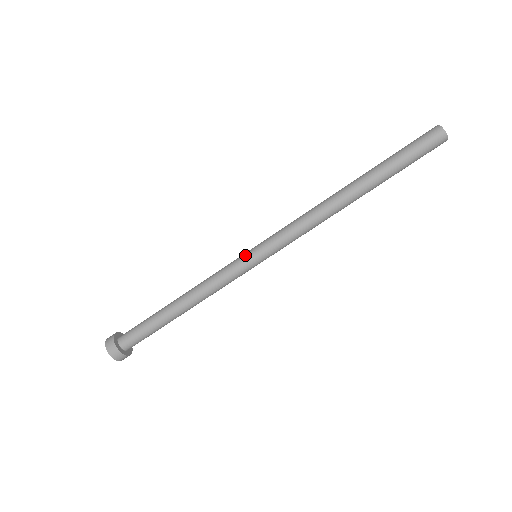
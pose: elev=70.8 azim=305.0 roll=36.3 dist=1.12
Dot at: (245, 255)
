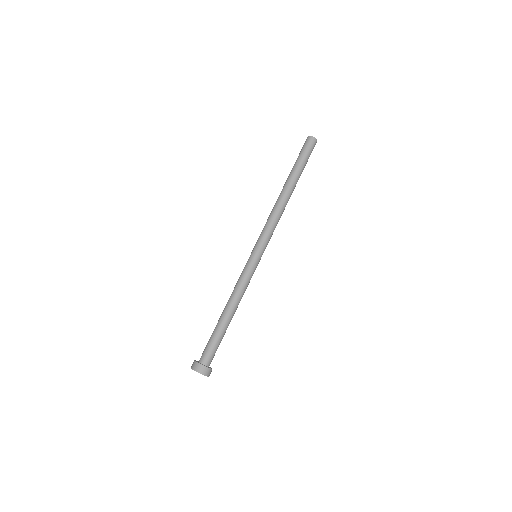
Dot at: (249, 258)
